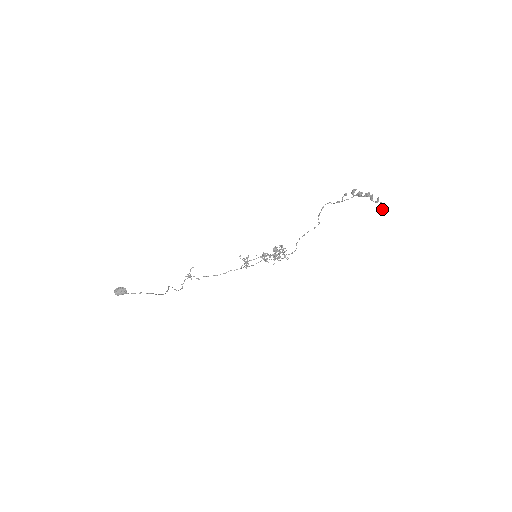
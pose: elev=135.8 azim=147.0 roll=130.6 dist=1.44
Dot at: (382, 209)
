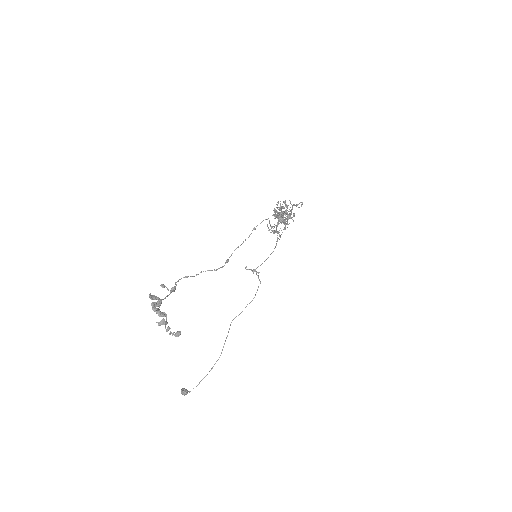
Dot at: occluded
